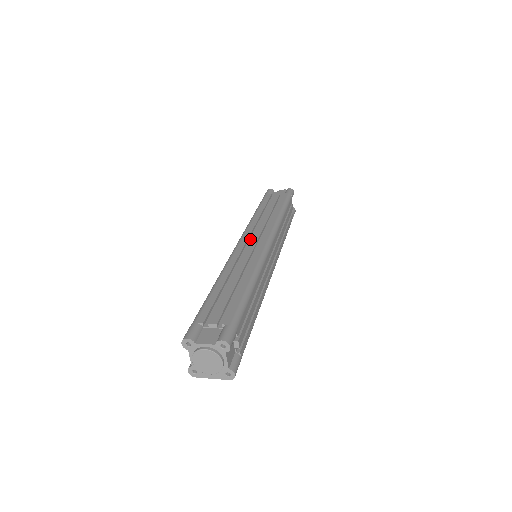
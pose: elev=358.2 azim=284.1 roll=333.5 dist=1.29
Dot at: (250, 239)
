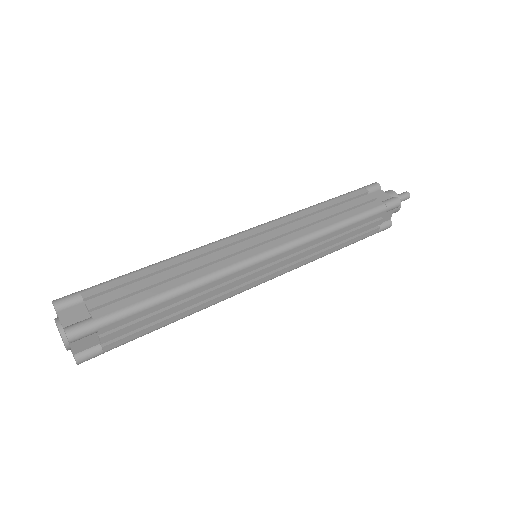
Dot at: (262, 235)
